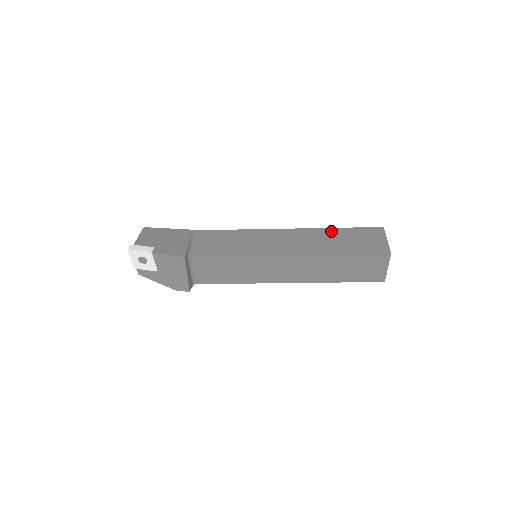
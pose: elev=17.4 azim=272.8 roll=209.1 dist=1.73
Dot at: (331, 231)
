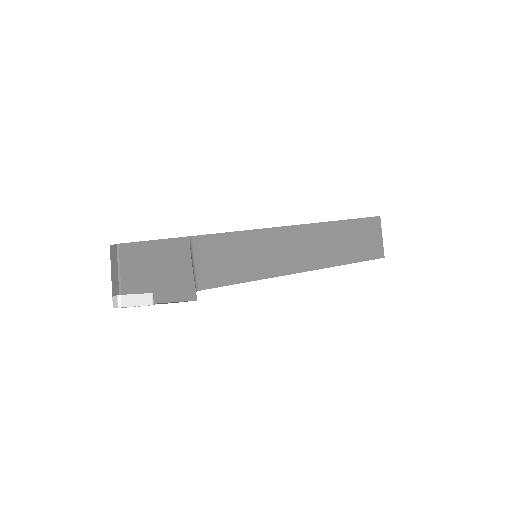
Dot at: (338, 227)
